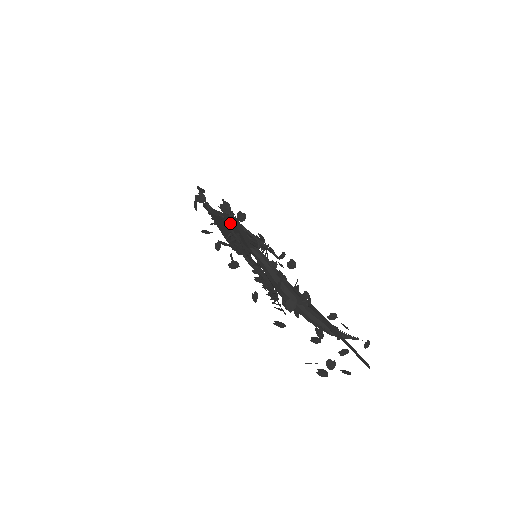
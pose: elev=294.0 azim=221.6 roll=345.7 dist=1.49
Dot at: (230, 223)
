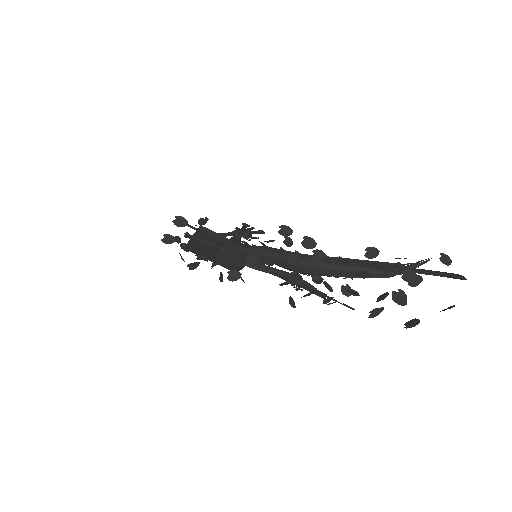
Dot at: (204, 239)
